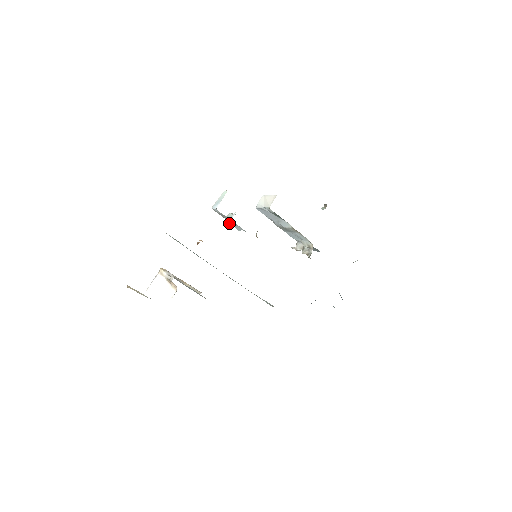
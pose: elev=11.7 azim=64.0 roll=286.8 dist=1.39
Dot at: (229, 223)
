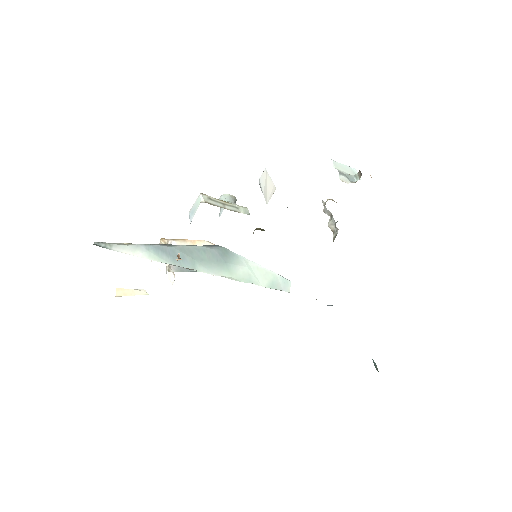
Dot at: occluded
